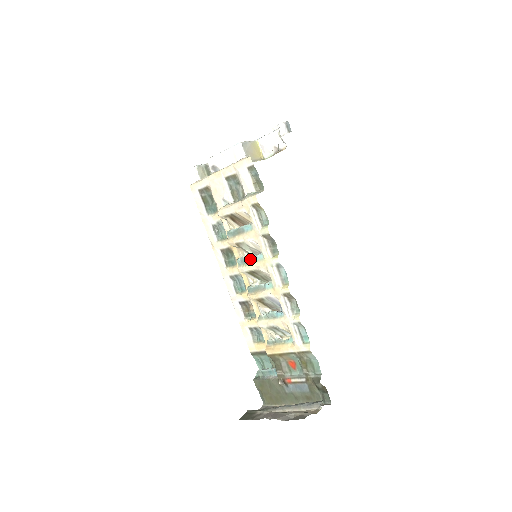
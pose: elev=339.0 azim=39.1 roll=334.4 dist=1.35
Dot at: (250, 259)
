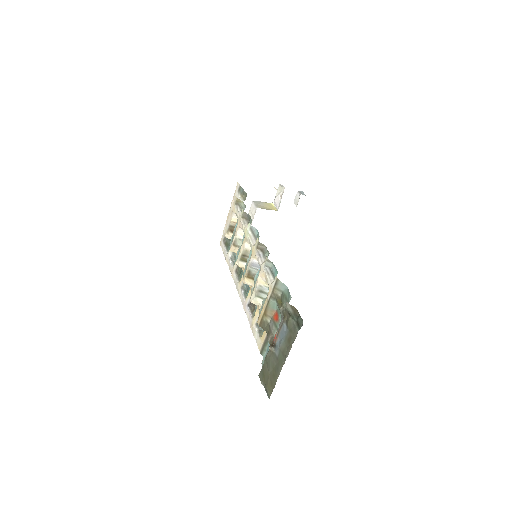
Dot at: occluded
